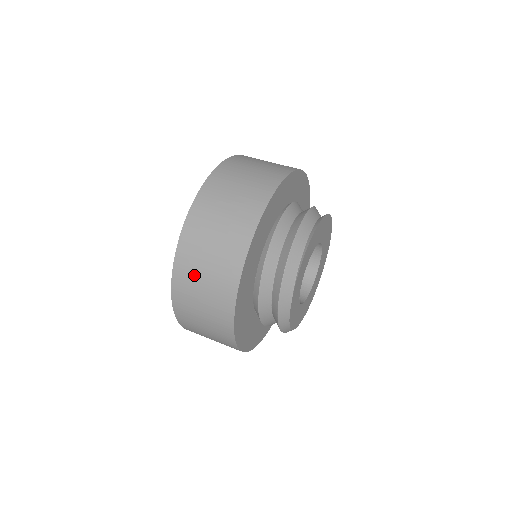
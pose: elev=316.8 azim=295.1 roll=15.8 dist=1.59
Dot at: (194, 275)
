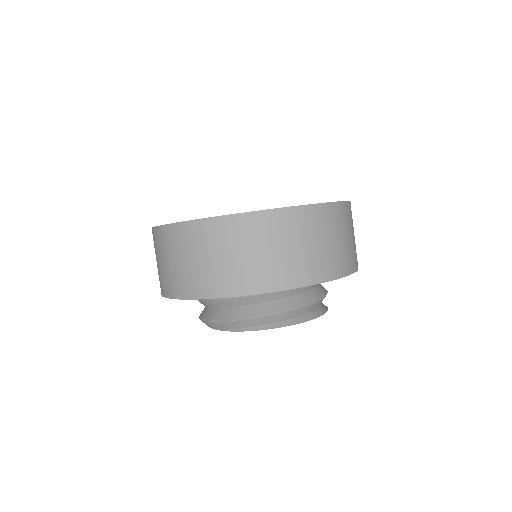
Dot at: (167, 250)
